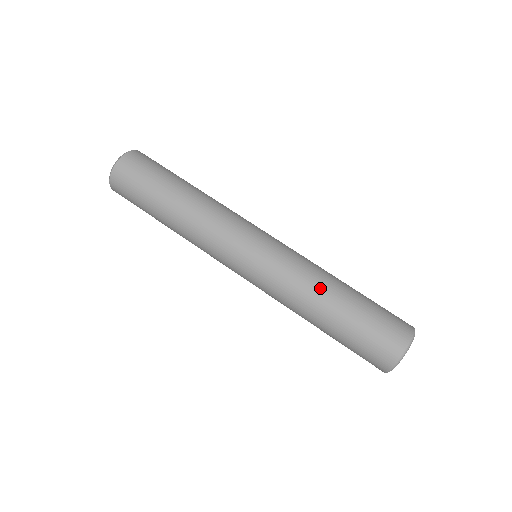
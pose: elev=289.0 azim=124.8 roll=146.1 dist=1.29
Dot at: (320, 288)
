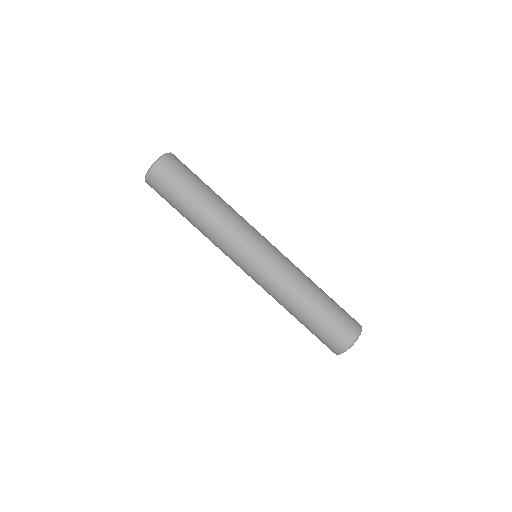
Dot at: (306, 286)
